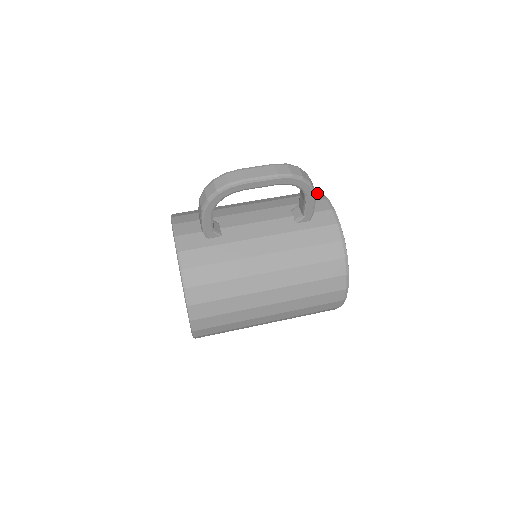
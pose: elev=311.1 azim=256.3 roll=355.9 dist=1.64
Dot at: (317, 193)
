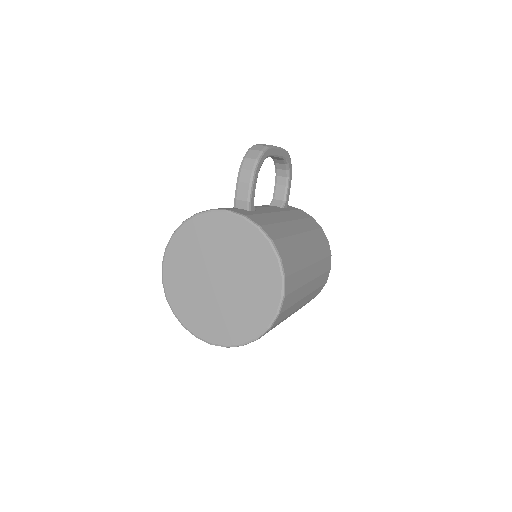
Dot at: occluded
